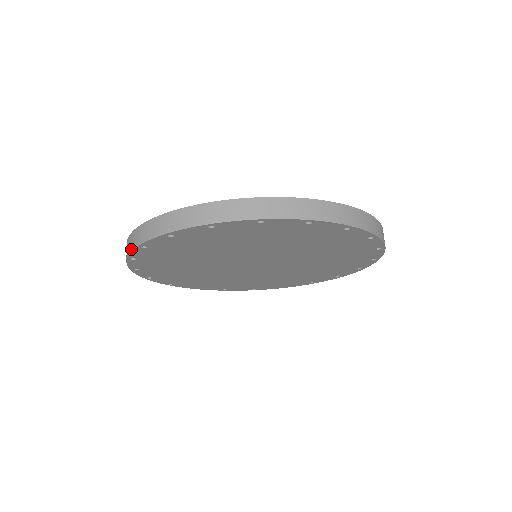
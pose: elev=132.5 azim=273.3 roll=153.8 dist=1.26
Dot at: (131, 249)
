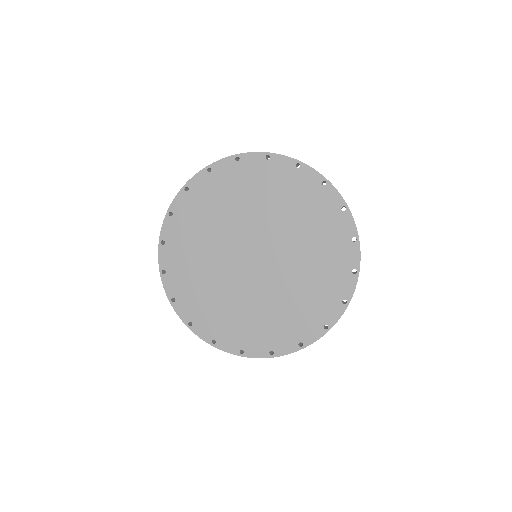
Dot at: (176, 195)
